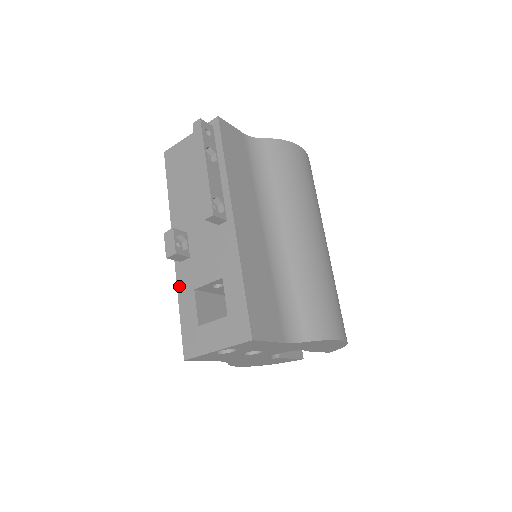
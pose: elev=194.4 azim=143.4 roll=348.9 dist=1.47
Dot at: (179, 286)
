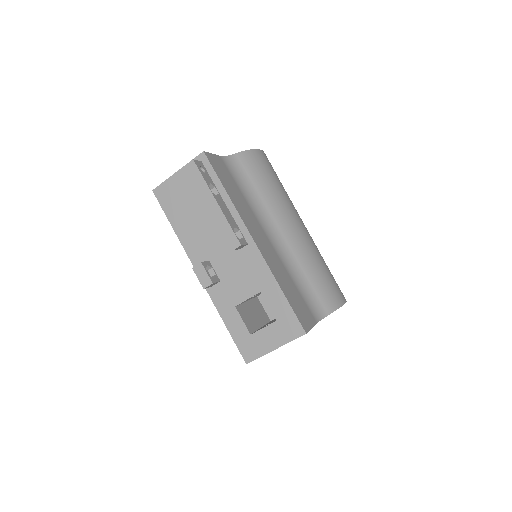
Dot at: (218, 307)
